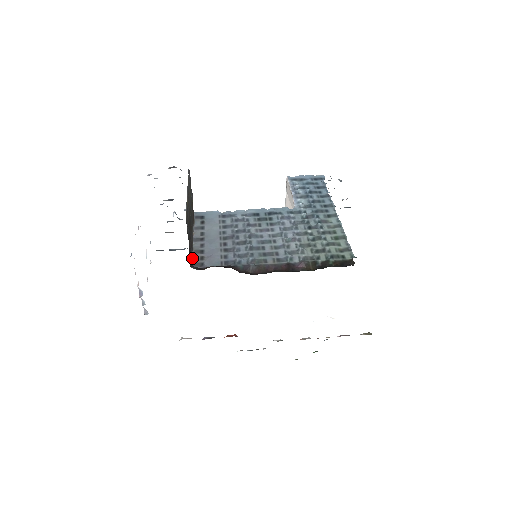
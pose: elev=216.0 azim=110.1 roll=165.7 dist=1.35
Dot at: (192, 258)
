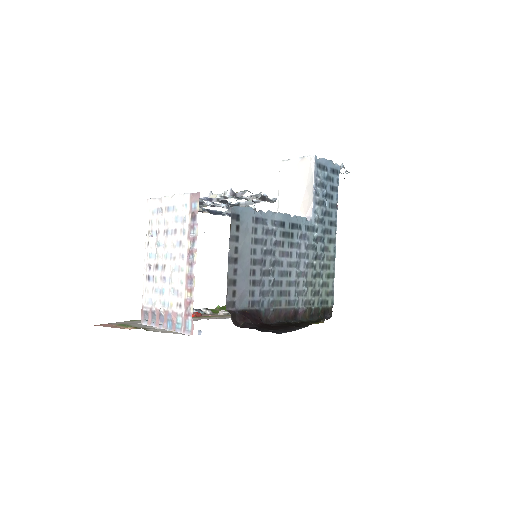
Dot at: (229, 298)
